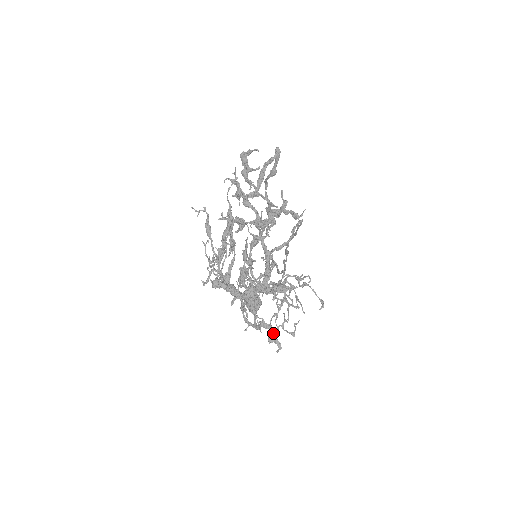
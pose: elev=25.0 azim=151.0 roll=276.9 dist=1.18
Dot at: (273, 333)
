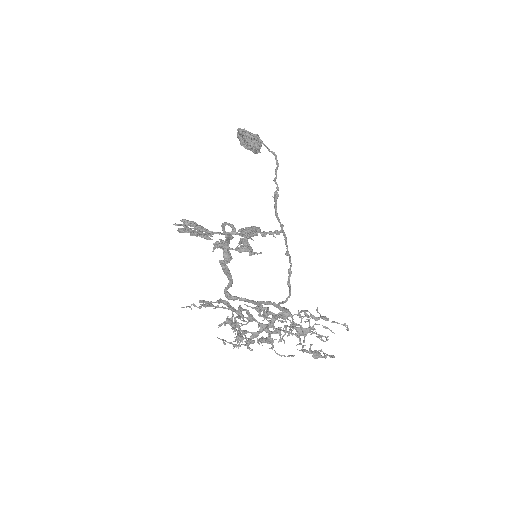
Dot at: (316, 355)
